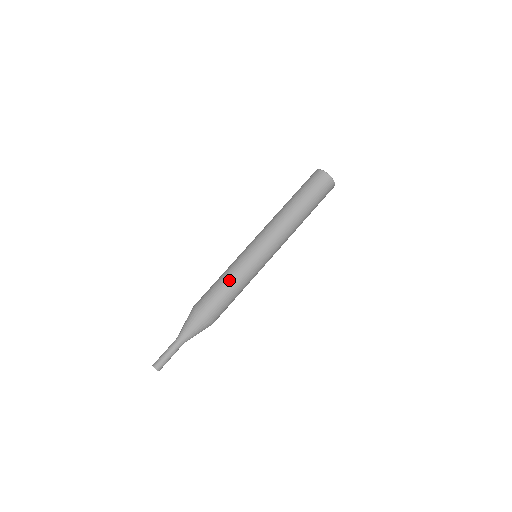
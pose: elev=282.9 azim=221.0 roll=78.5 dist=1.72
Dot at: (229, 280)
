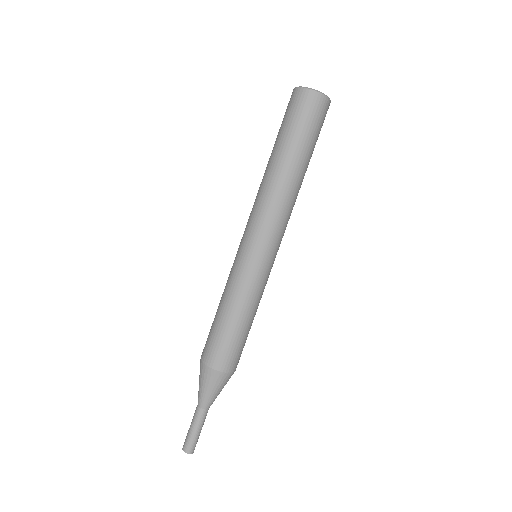
Dot at: (224, 306)
